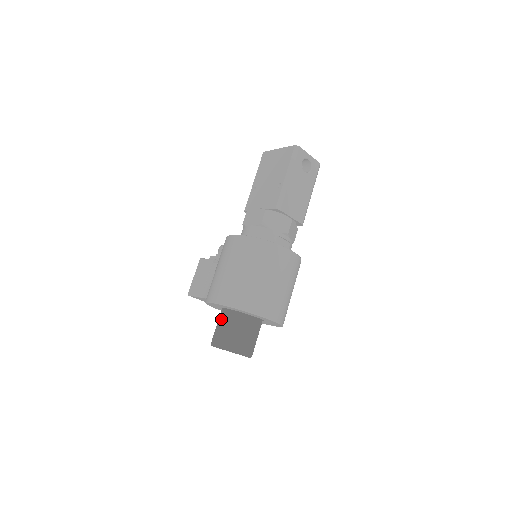
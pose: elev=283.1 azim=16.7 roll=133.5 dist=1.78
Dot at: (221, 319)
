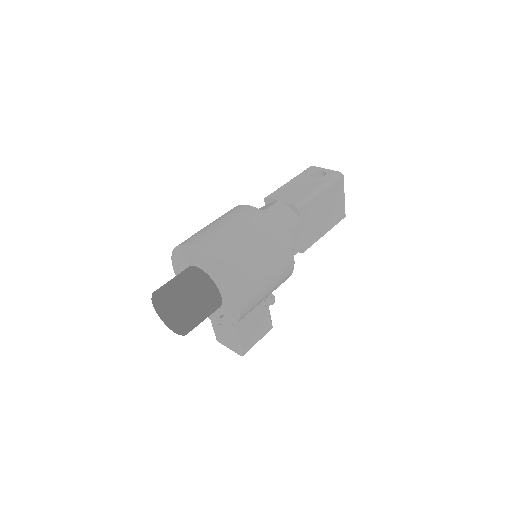
Dot at: occluded
